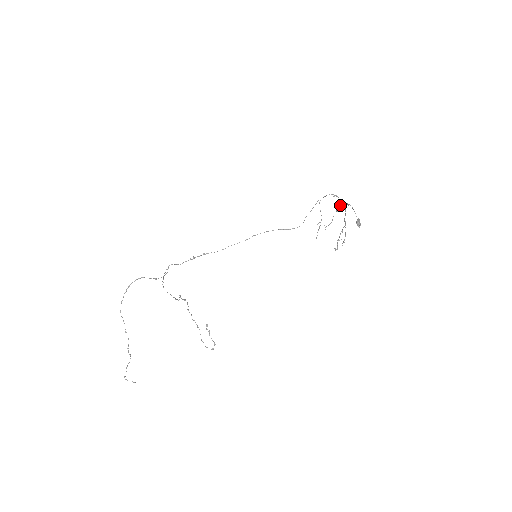
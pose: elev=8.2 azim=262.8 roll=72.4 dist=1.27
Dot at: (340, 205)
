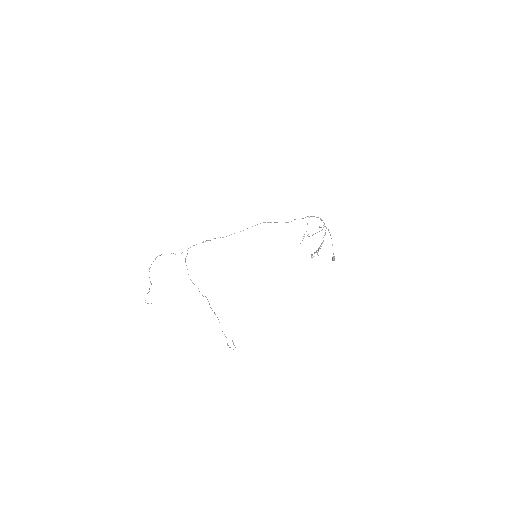
Dot at: occluded
